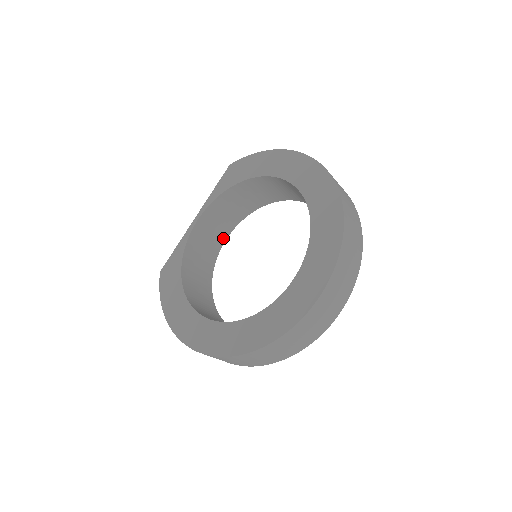
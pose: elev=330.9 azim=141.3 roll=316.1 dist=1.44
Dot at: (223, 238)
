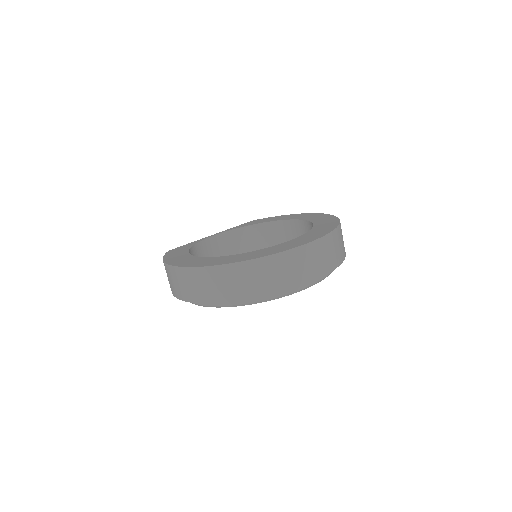
Dot at: occluded
